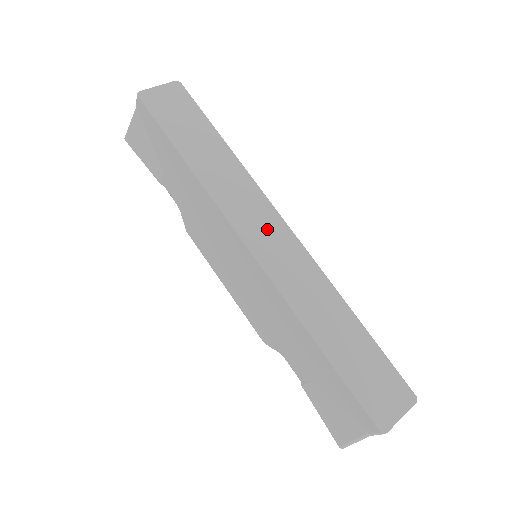
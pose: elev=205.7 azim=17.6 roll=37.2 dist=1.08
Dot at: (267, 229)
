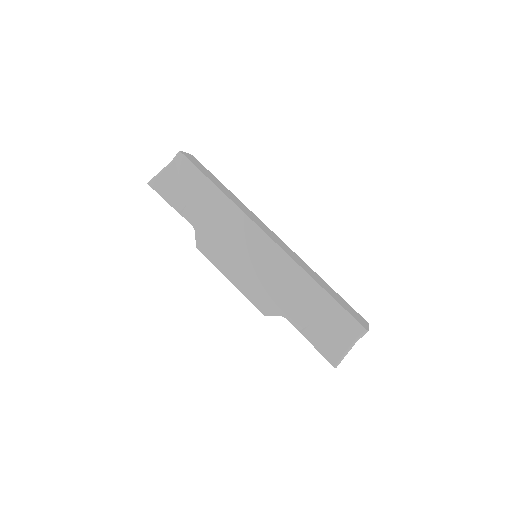
Dot at: (270, 233)
